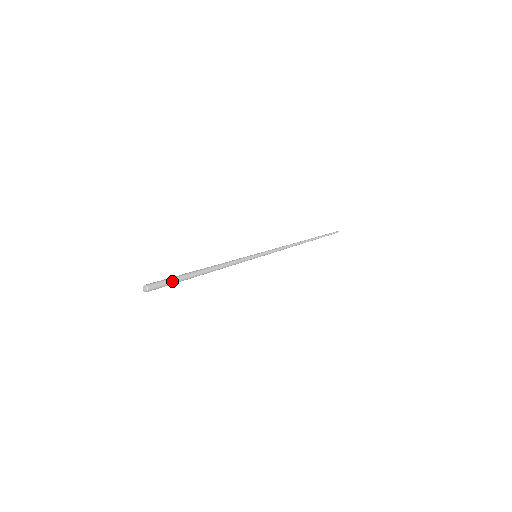
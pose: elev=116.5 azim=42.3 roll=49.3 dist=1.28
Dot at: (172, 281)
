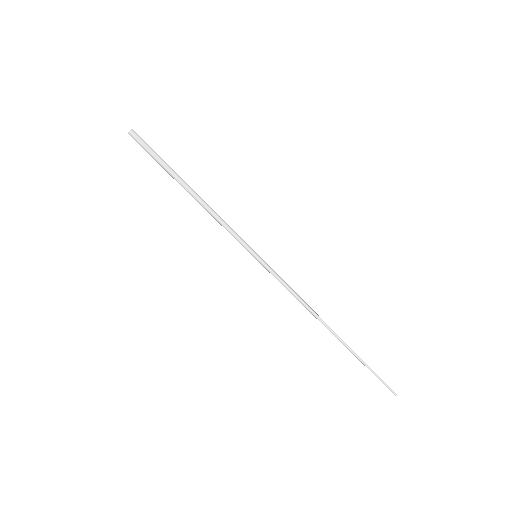
Dot at: (155, 153)
